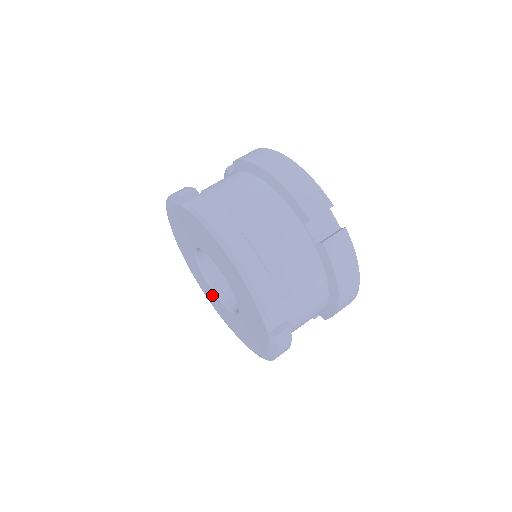
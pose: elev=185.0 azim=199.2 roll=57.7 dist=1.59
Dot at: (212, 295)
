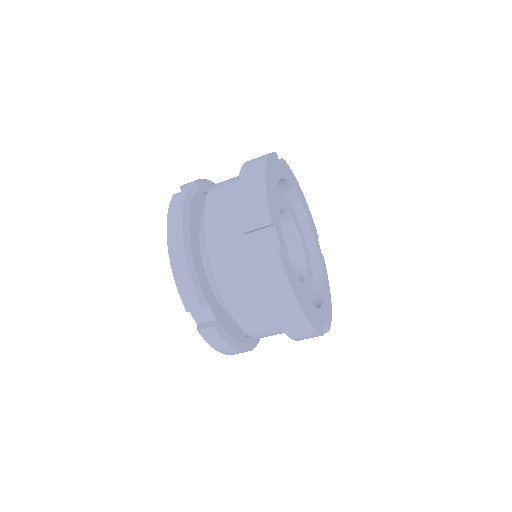
Dot at: occluded
